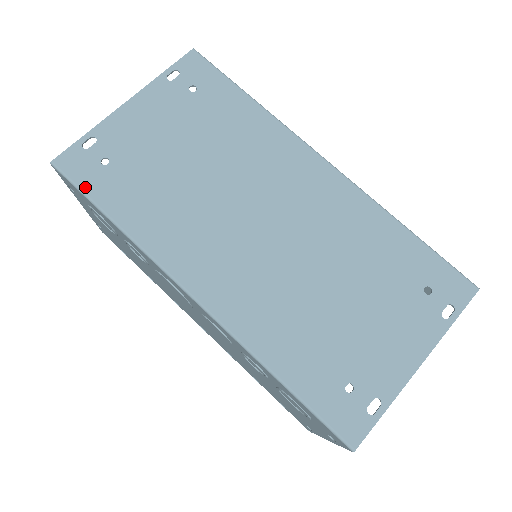
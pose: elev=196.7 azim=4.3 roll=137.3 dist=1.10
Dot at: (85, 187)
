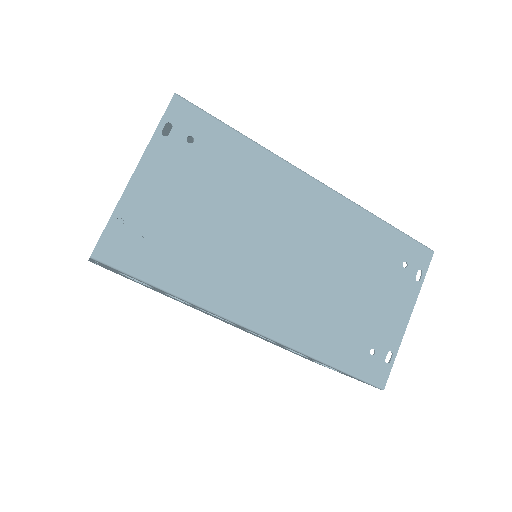
Dot at: (133, 270)
